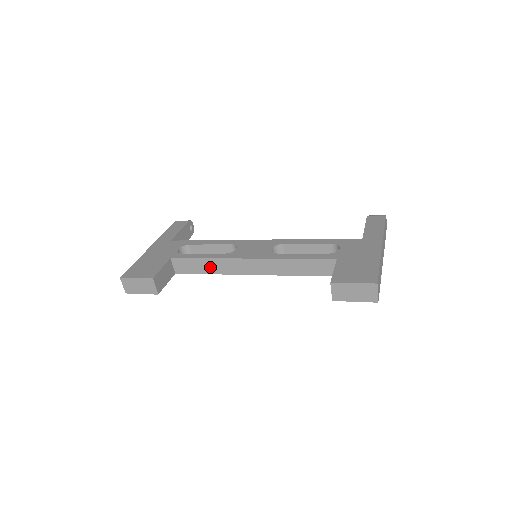
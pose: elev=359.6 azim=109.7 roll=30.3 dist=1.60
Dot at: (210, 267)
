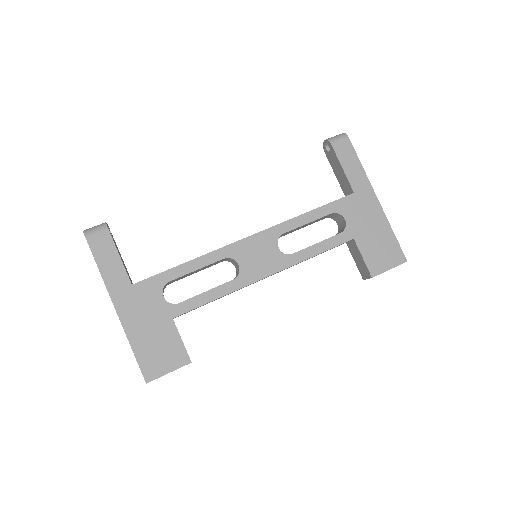
Dot at: occluded
